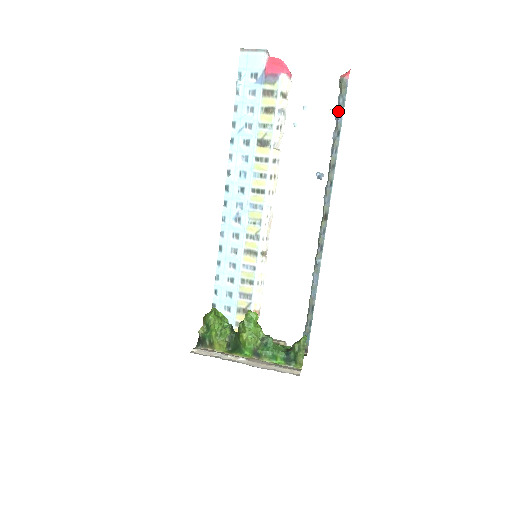
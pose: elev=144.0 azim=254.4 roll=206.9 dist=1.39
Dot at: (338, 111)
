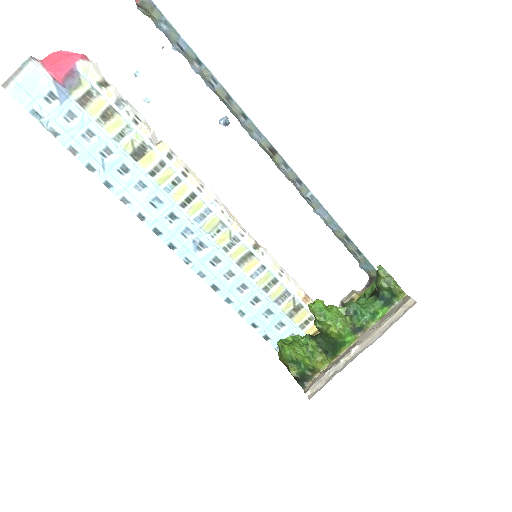
Dot at: (173, 40)
